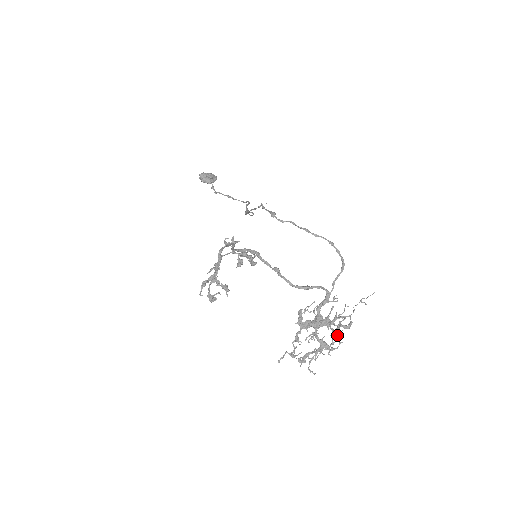
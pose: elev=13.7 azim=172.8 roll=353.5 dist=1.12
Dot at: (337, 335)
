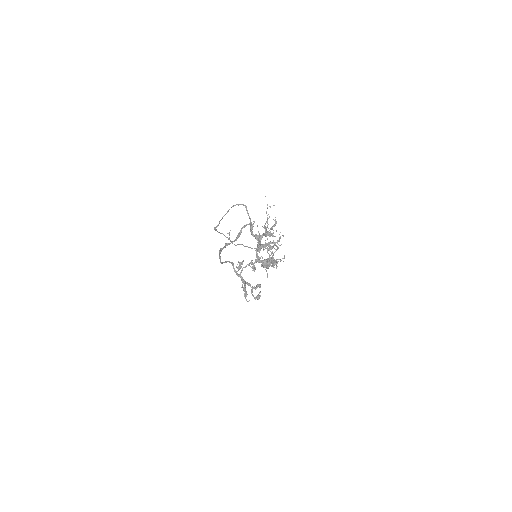
Dot at: (270, 233)
